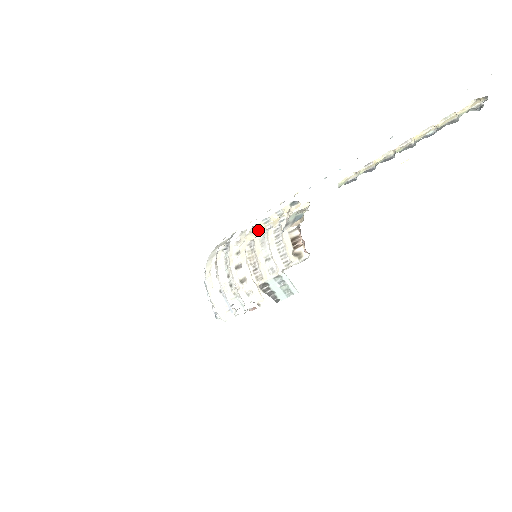
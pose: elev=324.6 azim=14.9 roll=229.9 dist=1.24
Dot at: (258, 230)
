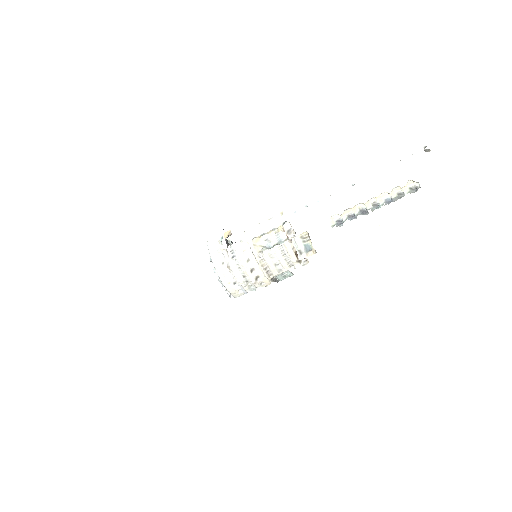
Dot at: (258, 242)
